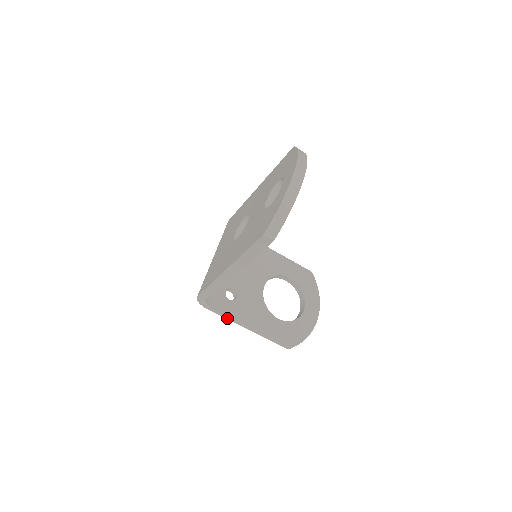
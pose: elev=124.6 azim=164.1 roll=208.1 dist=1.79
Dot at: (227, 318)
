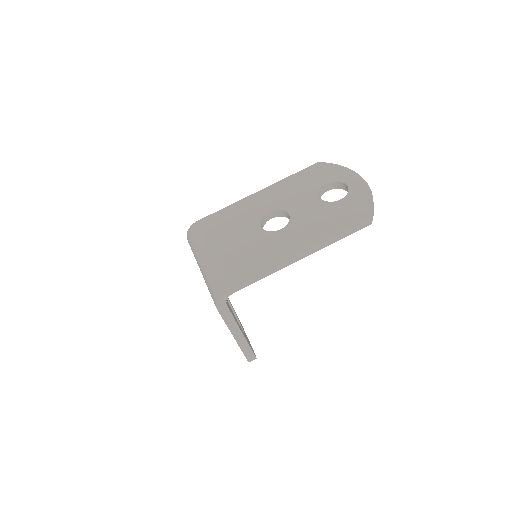
Dot at: (227, 322)
